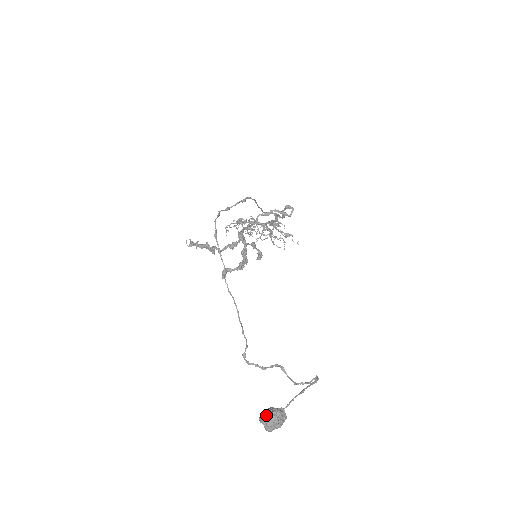
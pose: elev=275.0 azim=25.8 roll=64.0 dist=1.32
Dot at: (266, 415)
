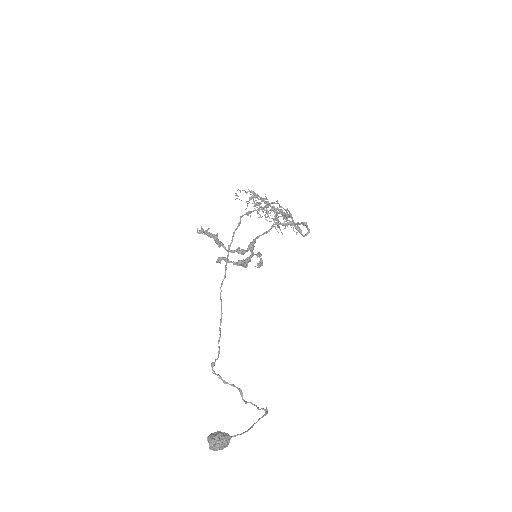
Dot at: (215, 441)
